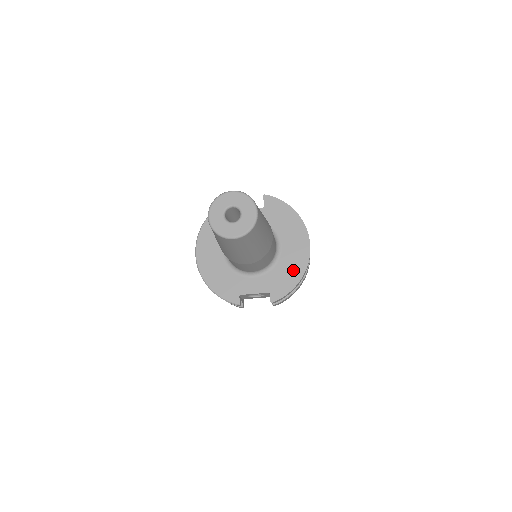
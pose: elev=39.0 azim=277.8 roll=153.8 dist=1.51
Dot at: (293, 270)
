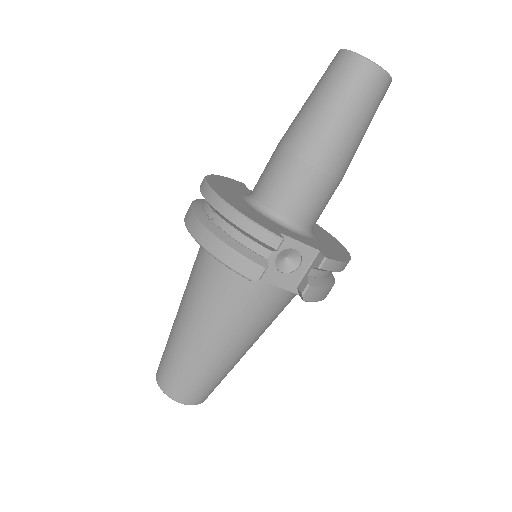
Dot at: (337, 250)
